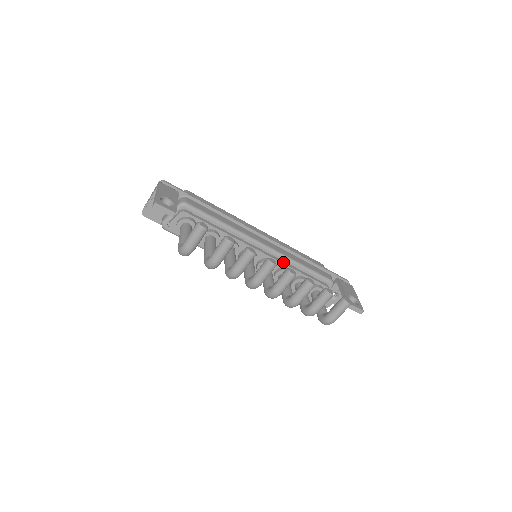
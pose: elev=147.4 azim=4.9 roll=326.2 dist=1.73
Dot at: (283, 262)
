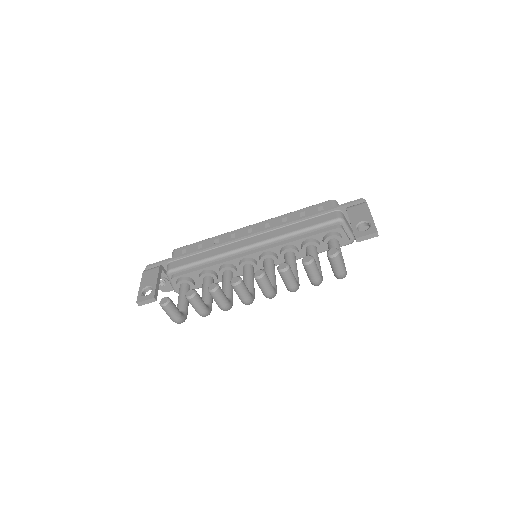
Dot at: (278, 244)
